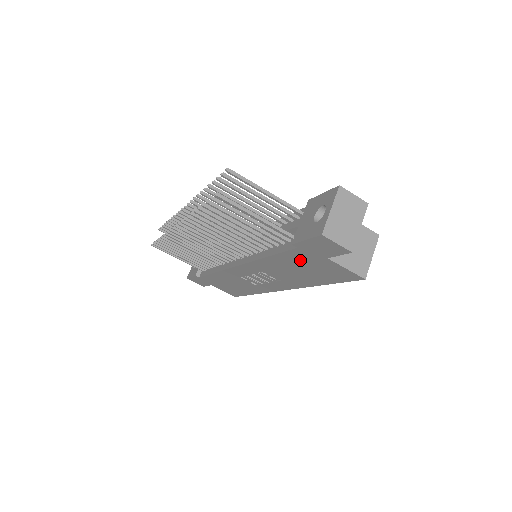
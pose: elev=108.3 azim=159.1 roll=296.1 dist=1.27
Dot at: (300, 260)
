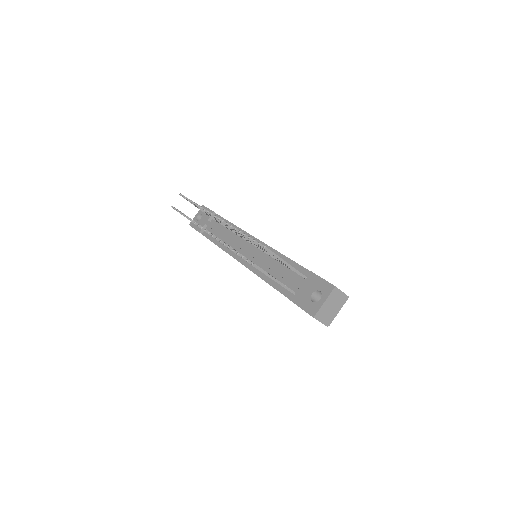
Dot at: occluded
